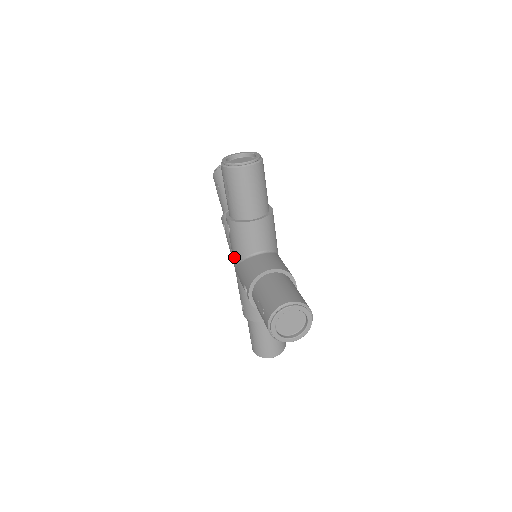
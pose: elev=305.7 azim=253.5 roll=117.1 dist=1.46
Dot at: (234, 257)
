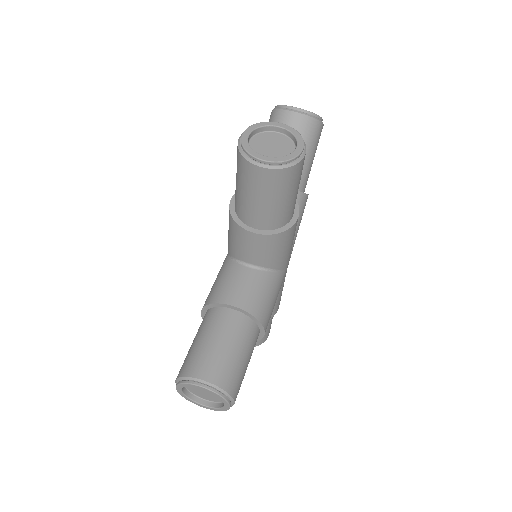
Dot at: occluded
